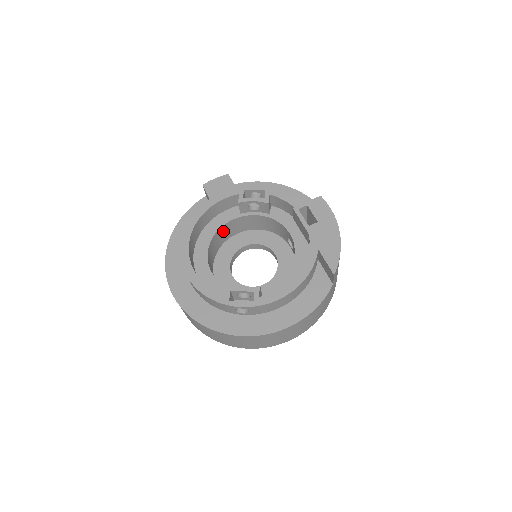
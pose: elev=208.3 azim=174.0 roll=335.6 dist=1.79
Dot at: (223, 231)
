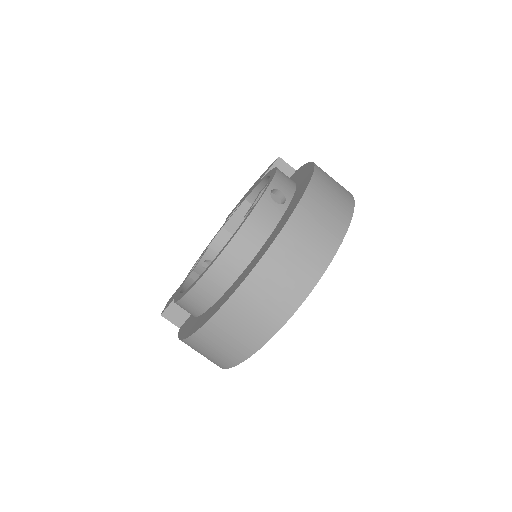
Dot at: occluded
